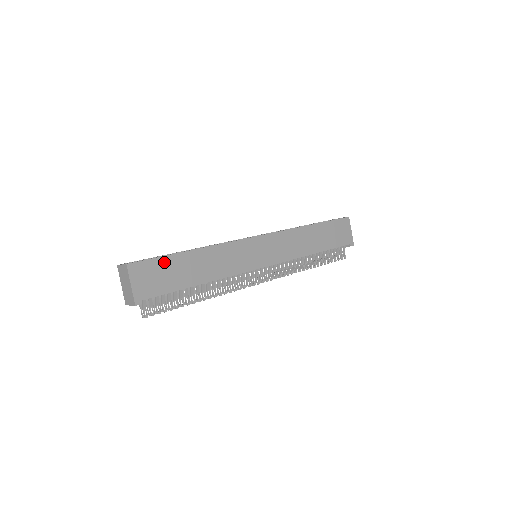
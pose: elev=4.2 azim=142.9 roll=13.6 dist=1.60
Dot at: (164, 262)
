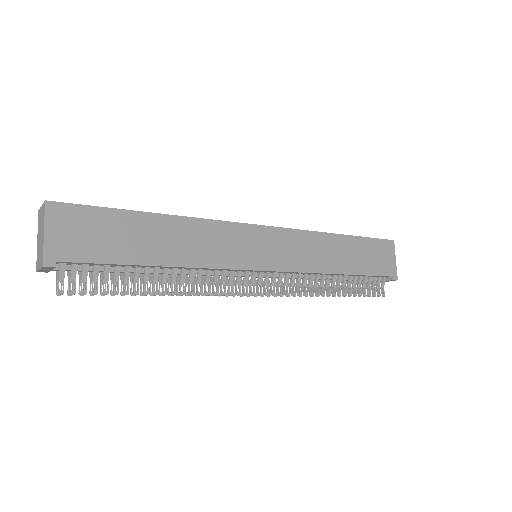
Dot at: (109, 216)
